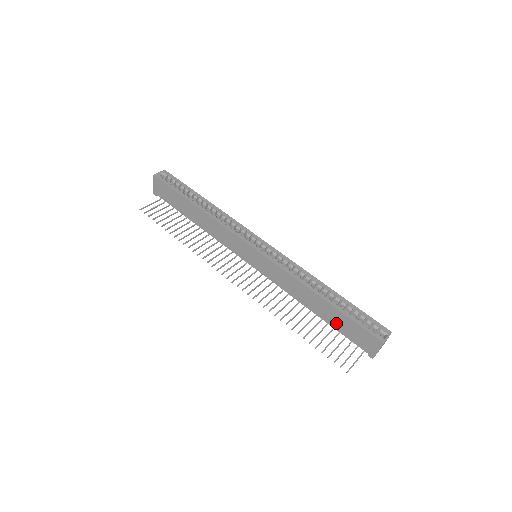
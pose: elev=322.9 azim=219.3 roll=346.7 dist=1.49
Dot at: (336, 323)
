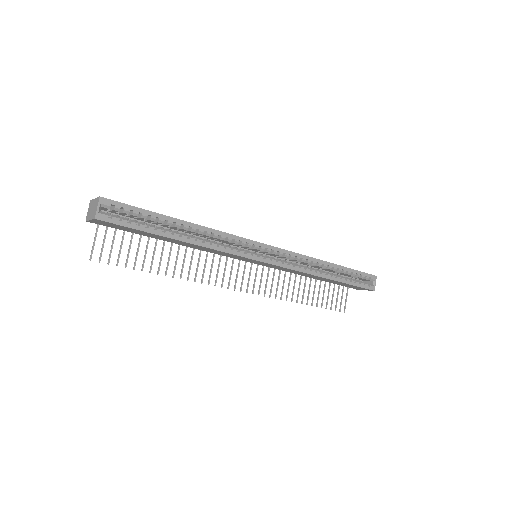
Dot at: occluded
